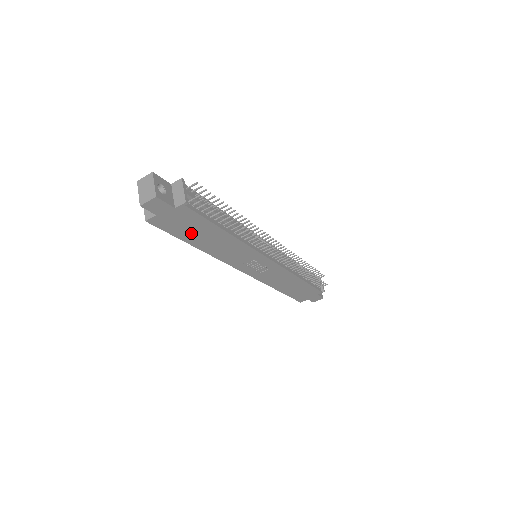
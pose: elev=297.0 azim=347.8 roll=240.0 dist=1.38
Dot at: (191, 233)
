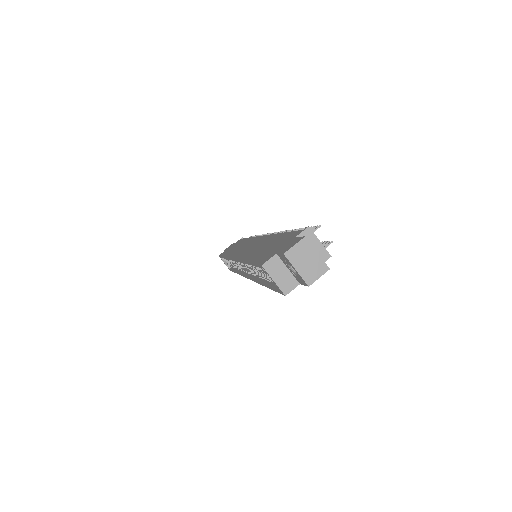
Dot at: occluded
